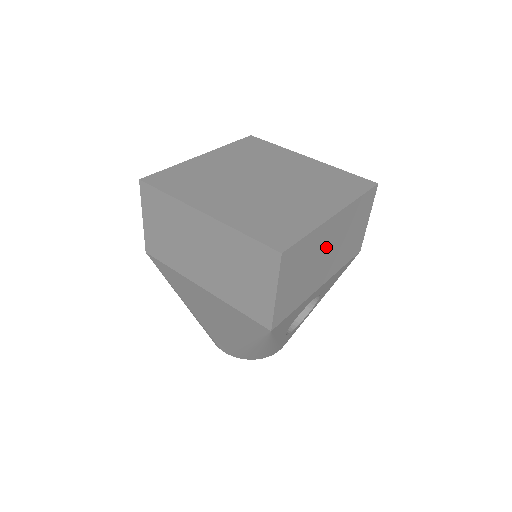
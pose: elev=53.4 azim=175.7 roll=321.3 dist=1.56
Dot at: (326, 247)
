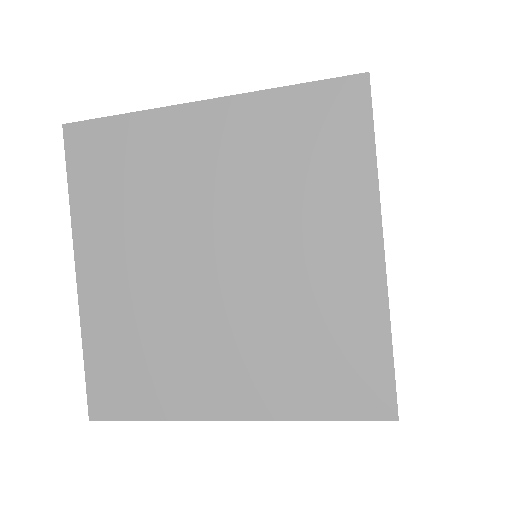
Dot at: occluded
